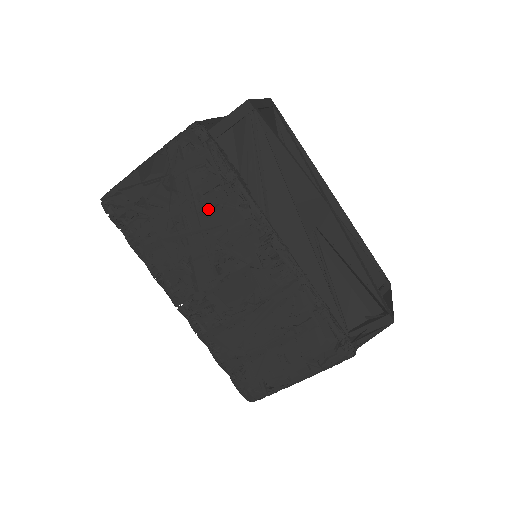
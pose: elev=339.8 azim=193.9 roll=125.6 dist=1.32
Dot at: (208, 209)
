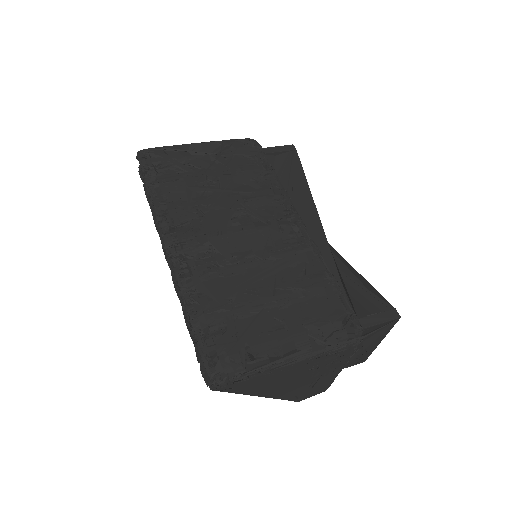
Dot at: (243, 180)
